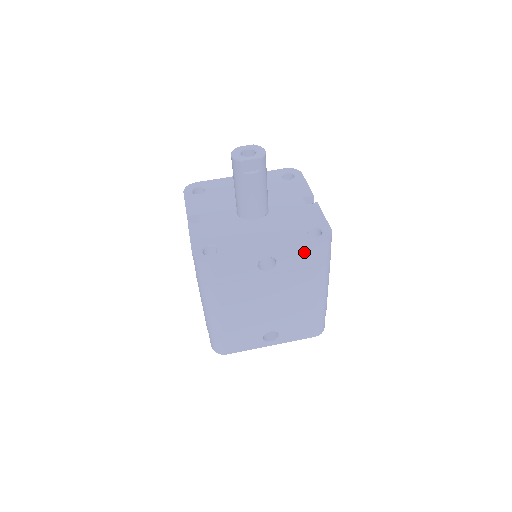
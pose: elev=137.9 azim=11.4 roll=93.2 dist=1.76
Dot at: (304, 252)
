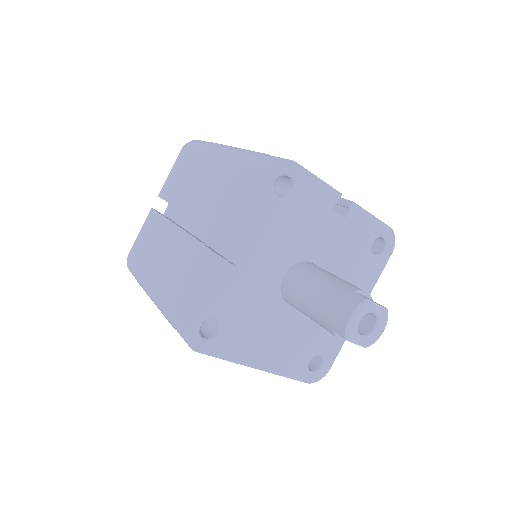
Dot at: occluded
